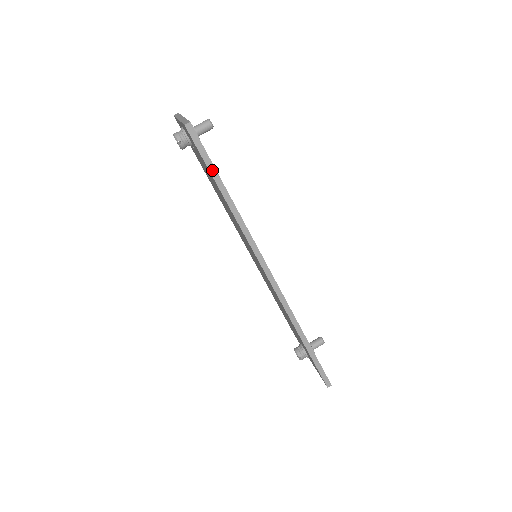
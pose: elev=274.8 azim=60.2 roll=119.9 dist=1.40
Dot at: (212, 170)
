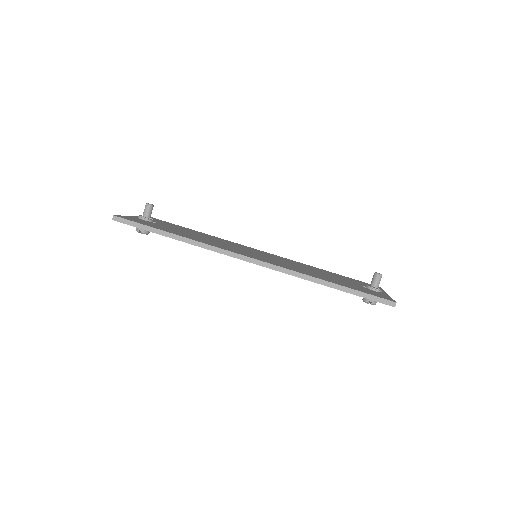
Dot at: (148, 229)
